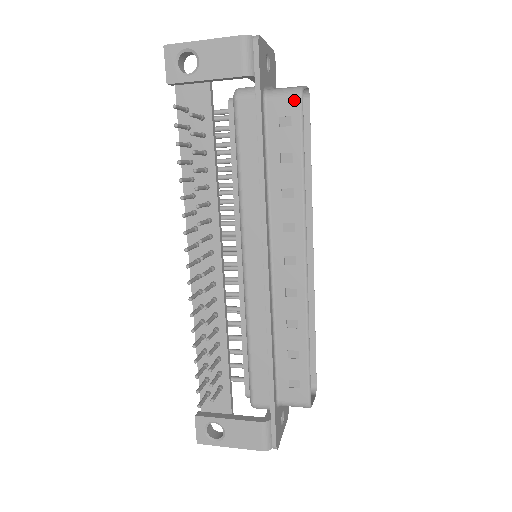
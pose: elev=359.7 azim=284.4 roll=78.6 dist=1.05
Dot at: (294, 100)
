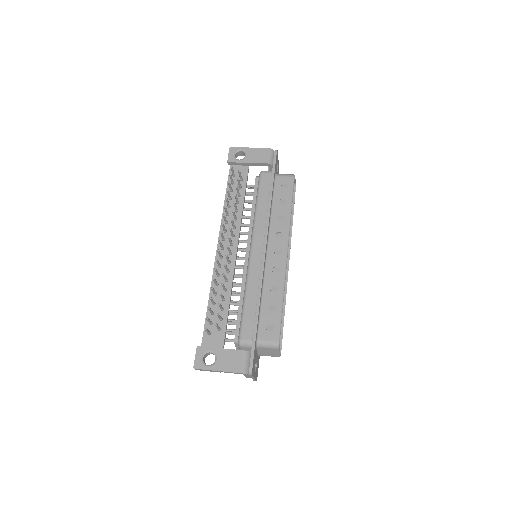
Dot at: (290, 178)
